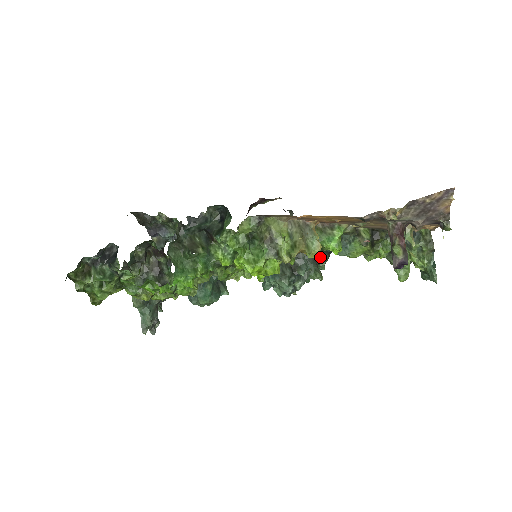
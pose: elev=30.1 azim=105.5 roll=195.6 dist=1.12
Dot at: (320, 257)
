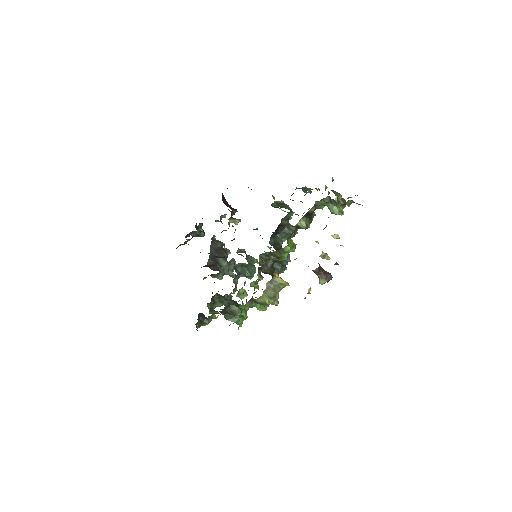
Dot at: (287, 216)
